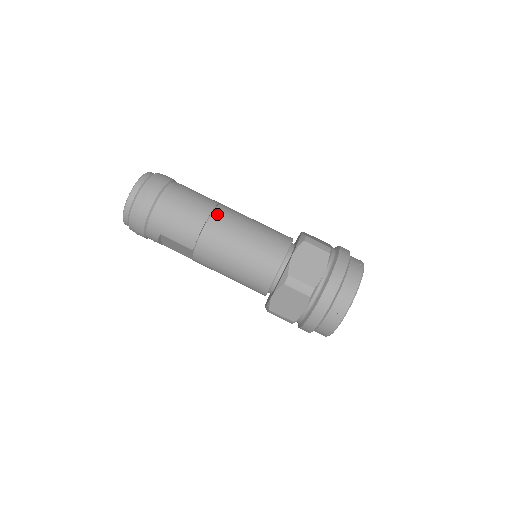
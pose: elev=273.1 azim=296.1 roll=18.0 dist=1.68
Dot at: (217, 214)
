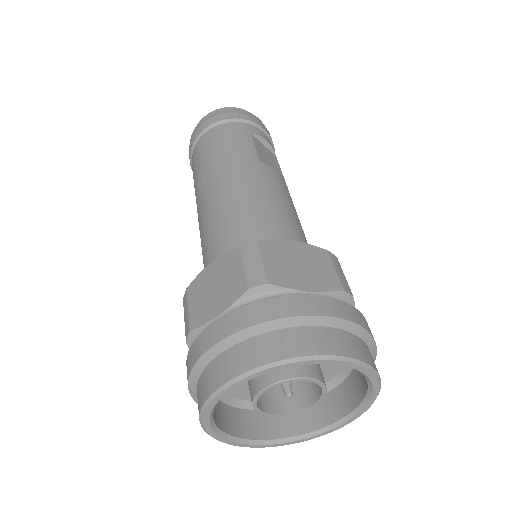
Dot at: (222, 171)
